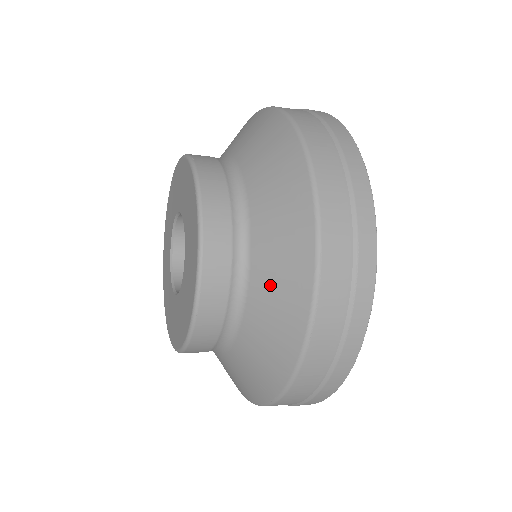
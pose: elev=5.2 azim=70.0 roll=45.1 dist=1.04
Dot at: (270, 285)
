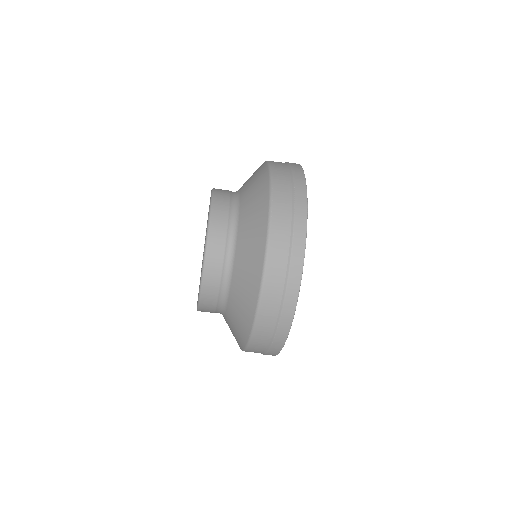
Dot at: (249, 219)
